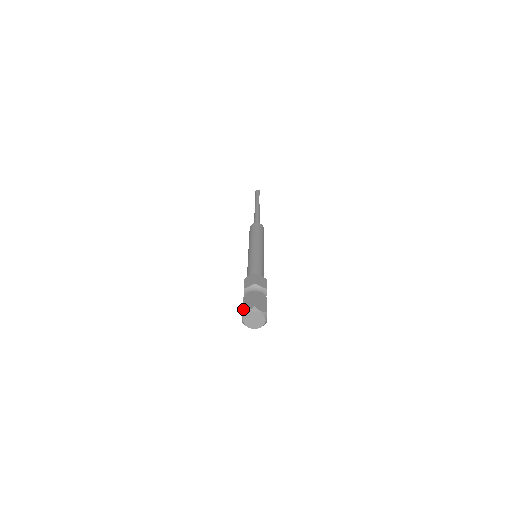
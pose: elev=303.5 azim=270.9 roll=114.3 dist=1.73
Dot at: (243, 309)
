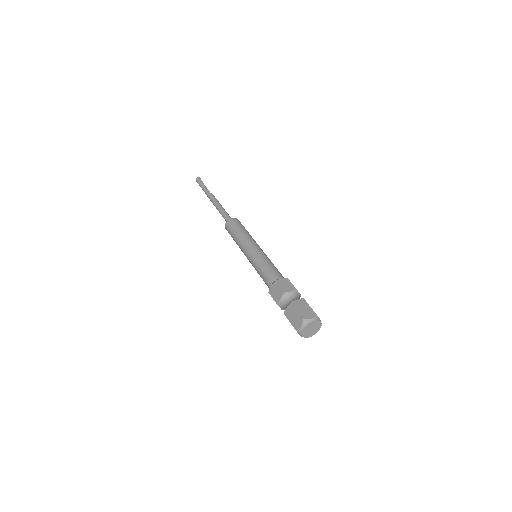
Dot at: (295, 327)
